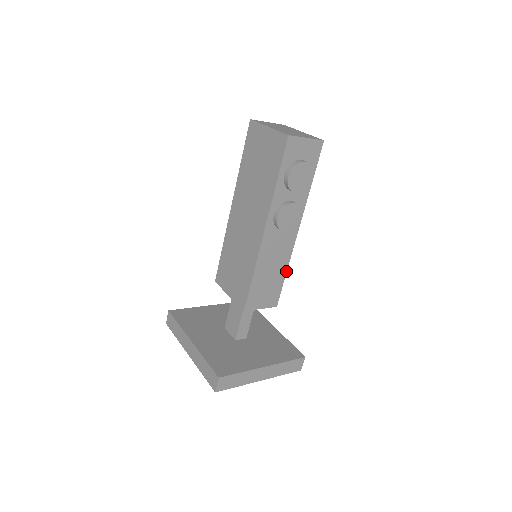
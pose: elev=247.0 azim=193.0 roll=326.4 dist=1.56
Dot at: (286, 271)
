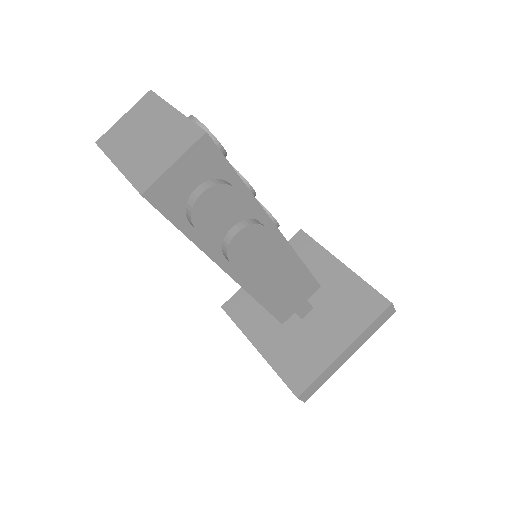
Dot at: (301, 262)
